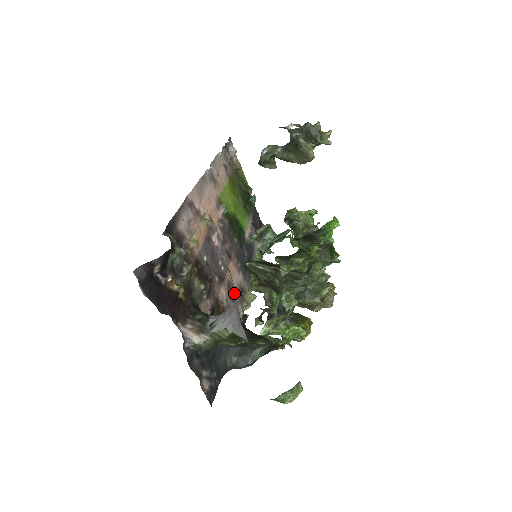
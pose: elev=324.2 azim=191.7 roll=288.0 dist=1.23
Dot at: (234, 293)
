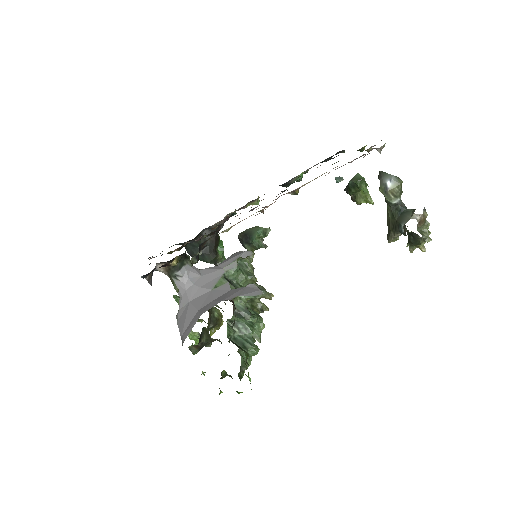
Dot at: occluded
